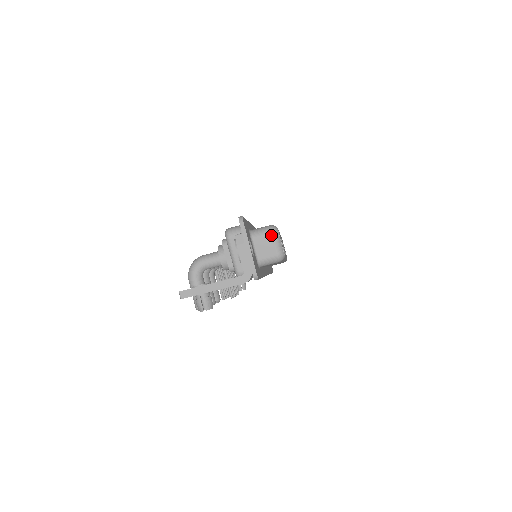
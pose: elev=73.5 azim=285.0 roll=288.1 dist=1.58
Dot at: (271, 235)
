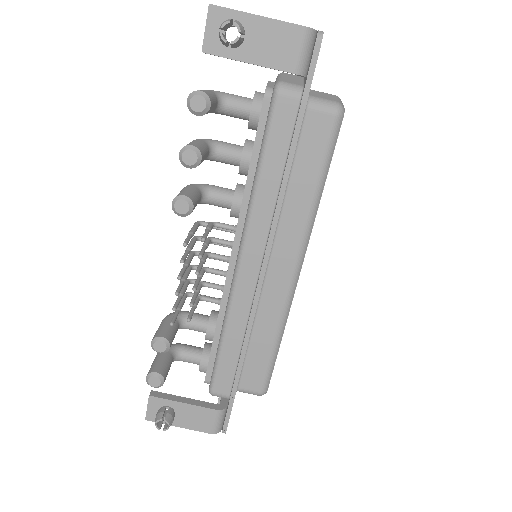
Dot at: (334, 95)
